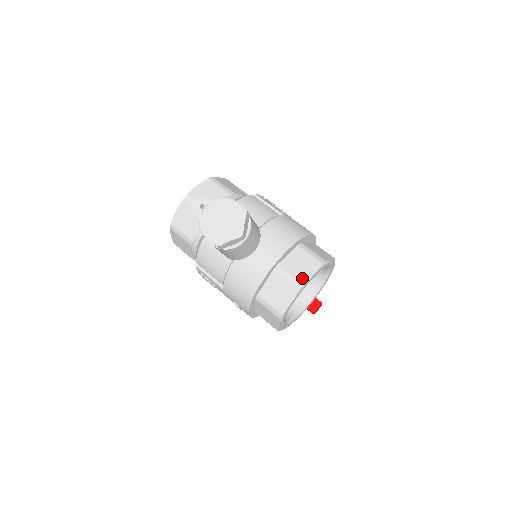
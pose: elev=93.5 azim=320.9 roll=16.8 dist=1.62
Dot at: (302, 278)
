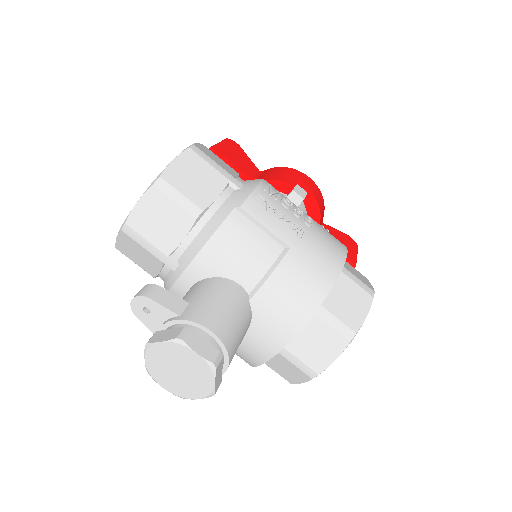
Dot at: (318, 366)
